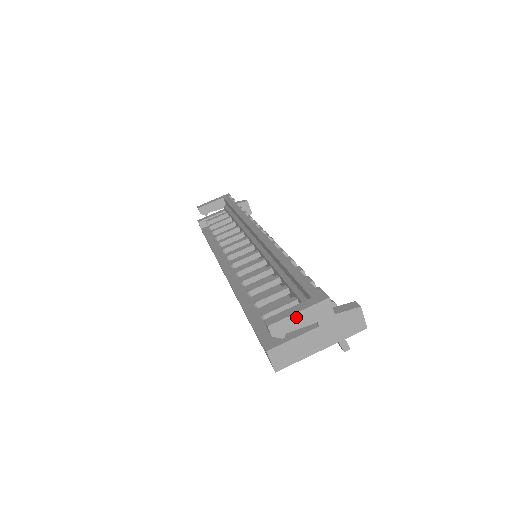
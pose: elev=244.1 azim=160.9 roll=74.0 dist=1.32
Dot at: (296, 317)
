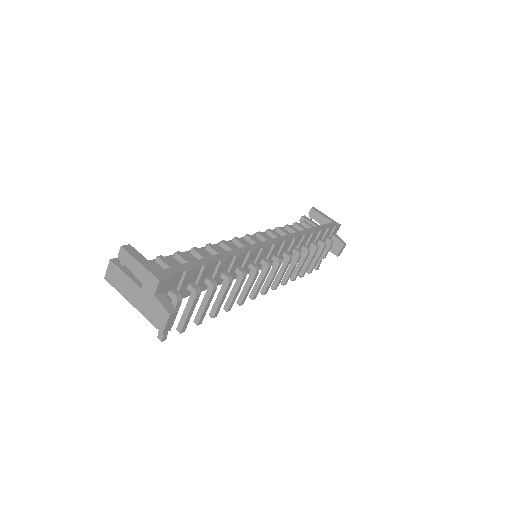
Dot at: (136, 264)
